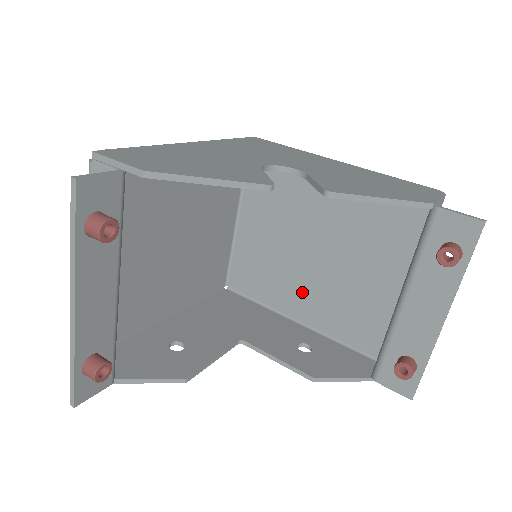
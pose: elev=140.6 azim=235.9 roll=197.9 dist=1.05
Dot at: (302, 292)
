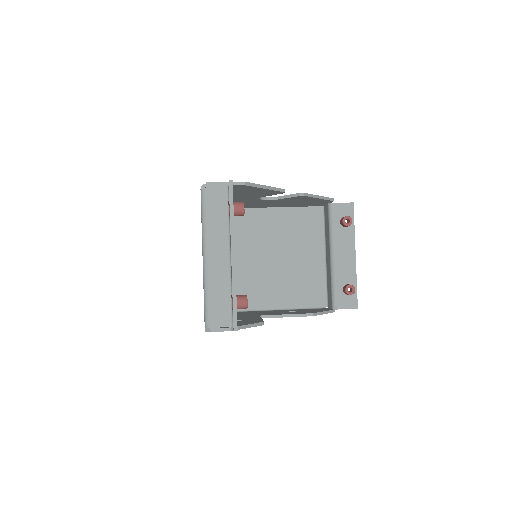
Dot at: (269, 289)
